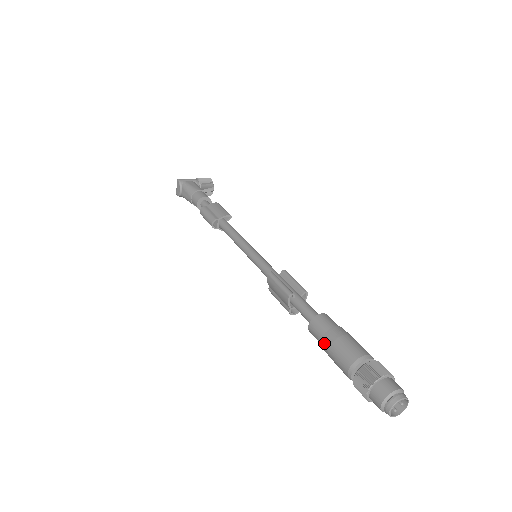
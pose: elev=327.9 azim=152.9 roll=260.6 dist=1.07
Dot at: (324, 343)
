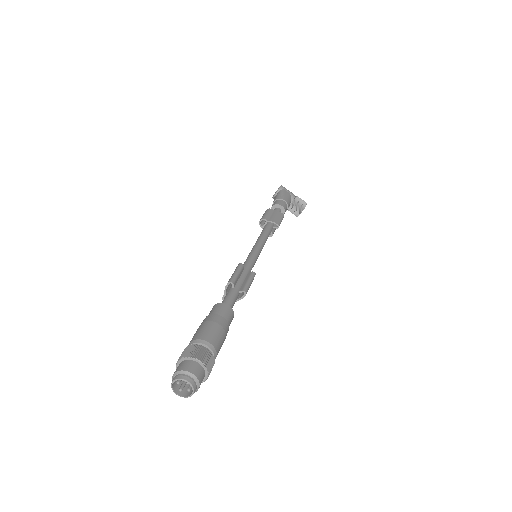
Dot at: (204, 320)
